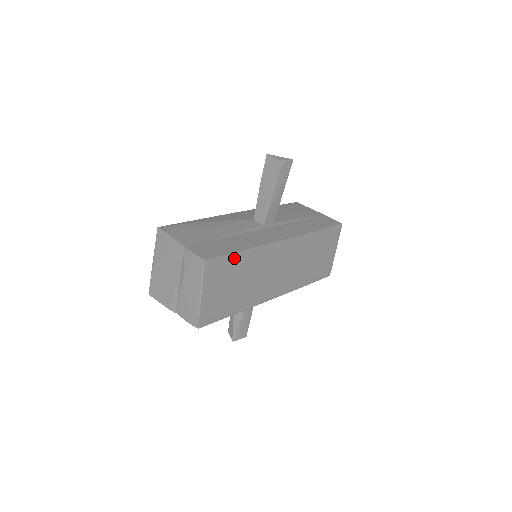
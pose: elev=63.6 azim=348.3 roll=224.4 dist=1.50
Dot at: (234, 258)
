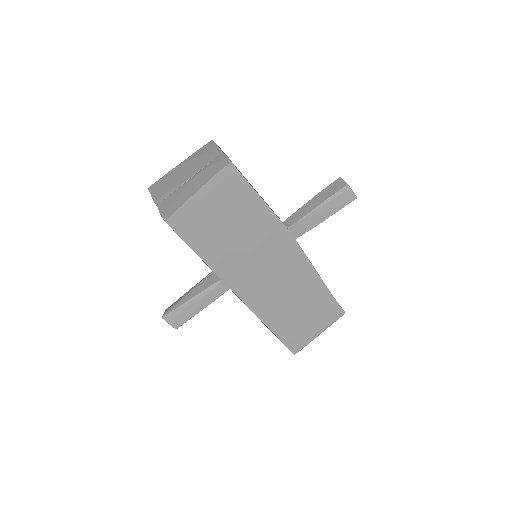
Dot at: (251, 199)
